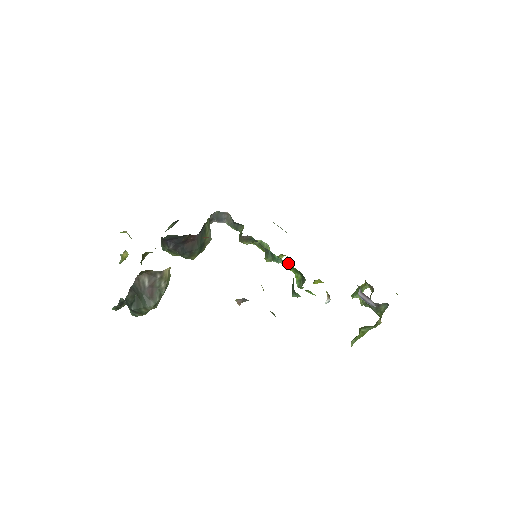
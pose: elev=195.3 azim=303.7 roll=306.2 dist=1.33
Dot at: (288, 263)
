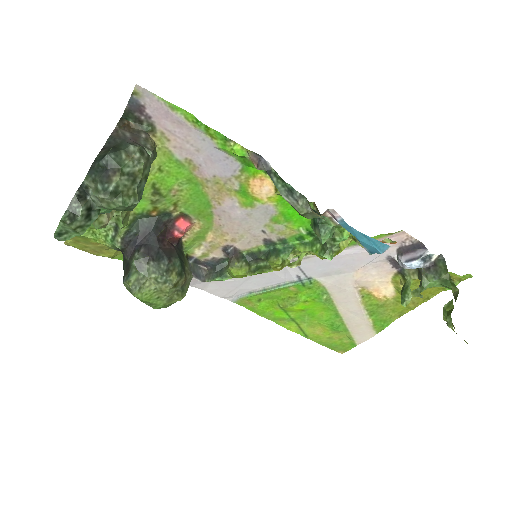
Dot at: (299, 260)
